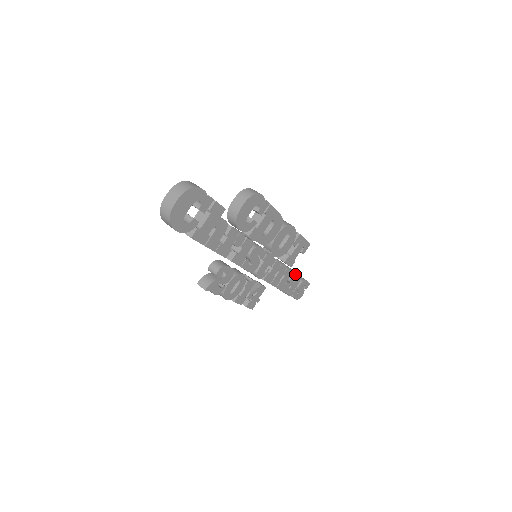
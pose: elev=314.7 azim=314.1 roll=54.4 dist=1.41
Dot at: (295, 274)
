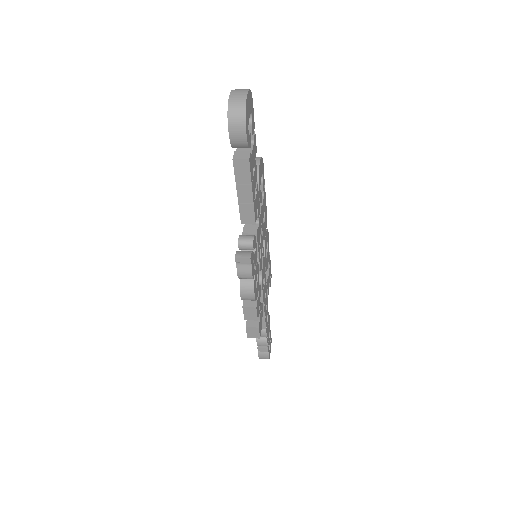
Dot at: (268, 312)
